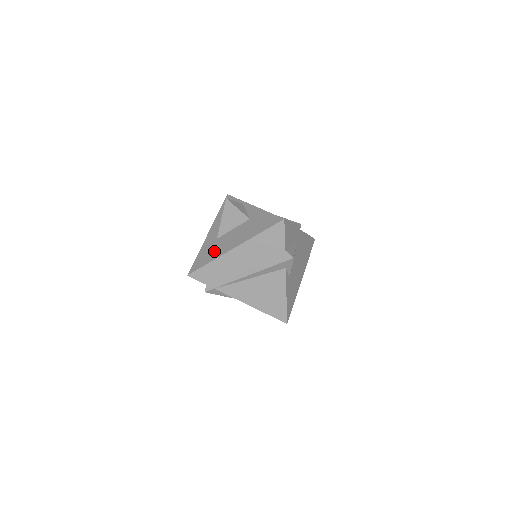
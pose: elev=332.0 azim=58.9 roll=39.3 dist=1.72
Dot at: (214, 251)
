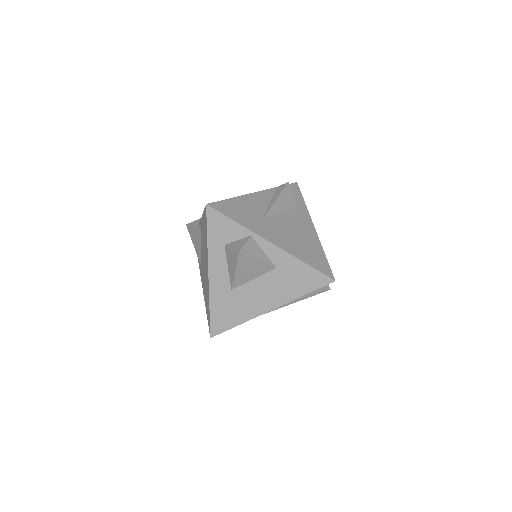
Dot at: (238, 310)
